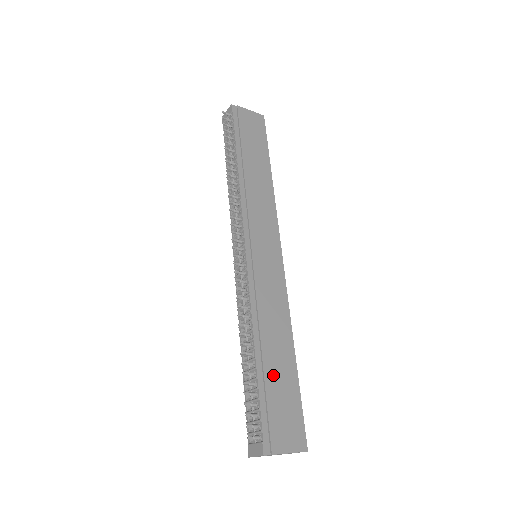
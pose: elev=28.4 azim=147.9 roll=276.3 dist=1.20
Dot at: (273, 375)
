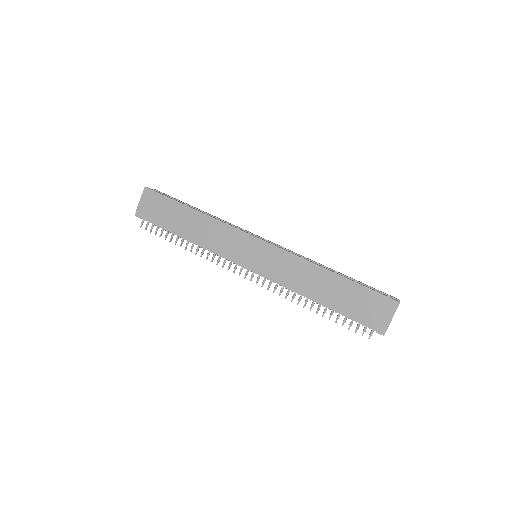
Dot at: (339, 300)
